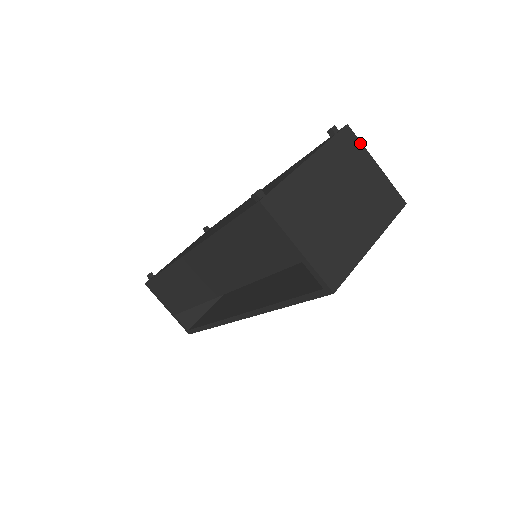
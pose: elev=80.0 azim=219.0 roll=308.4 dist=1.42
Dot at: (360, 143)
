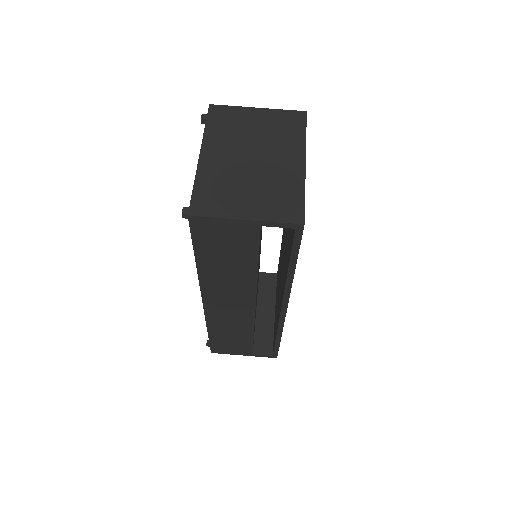
Dot at: (231, 107)
